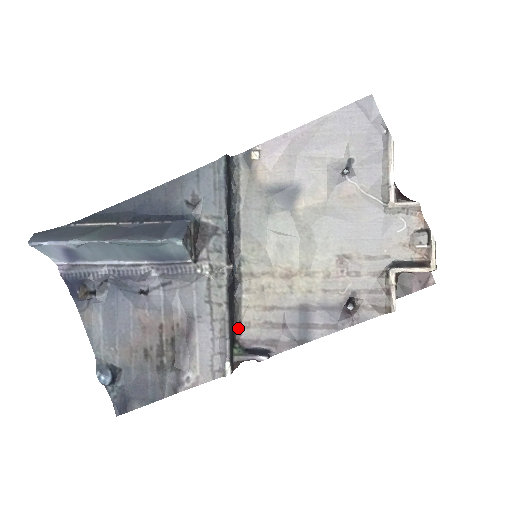
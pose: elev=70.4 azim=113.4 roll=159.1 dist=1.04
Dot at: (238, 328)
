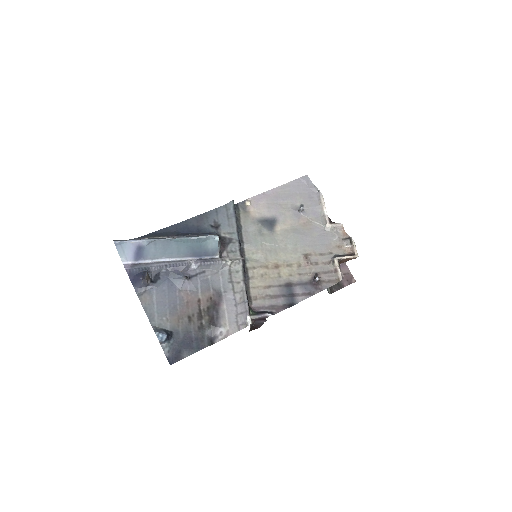
Dot at: (249, 301)
